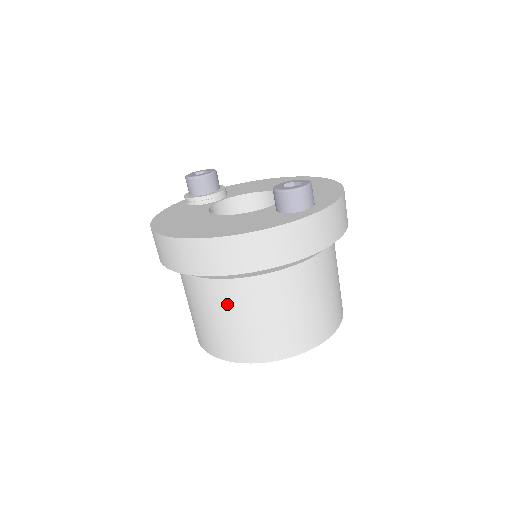
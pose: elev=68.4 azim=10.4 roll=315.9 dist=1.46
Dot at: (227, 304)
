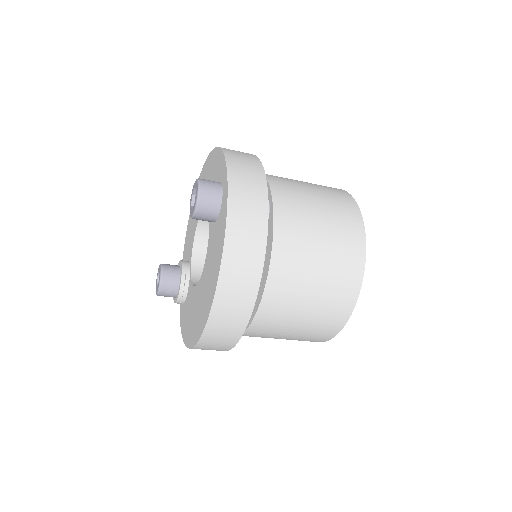
Dot at: (288, 304)
